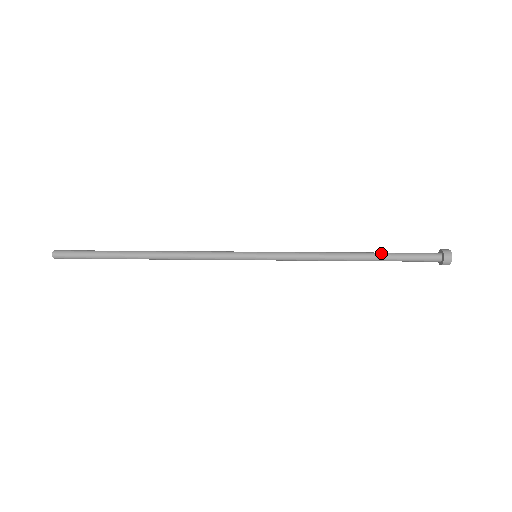
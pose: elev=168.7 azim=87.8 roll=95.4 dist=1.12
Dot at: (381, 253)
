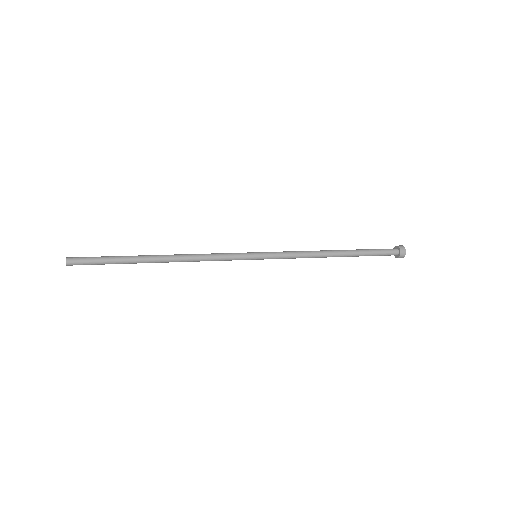
Dot at: (355, 252)
